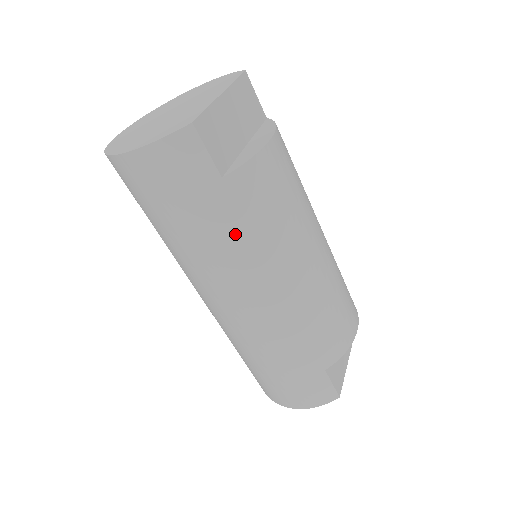
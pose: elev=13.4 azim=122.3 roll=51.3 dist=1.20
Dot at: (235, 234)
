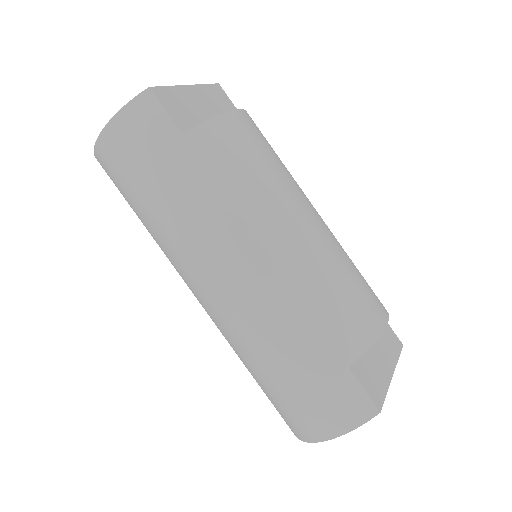
Dot at: (205, 192)
